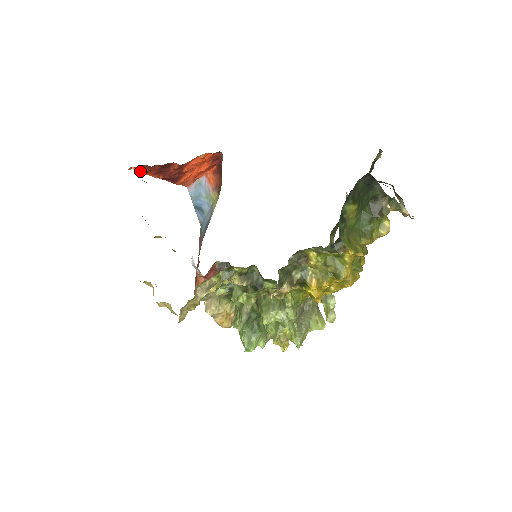
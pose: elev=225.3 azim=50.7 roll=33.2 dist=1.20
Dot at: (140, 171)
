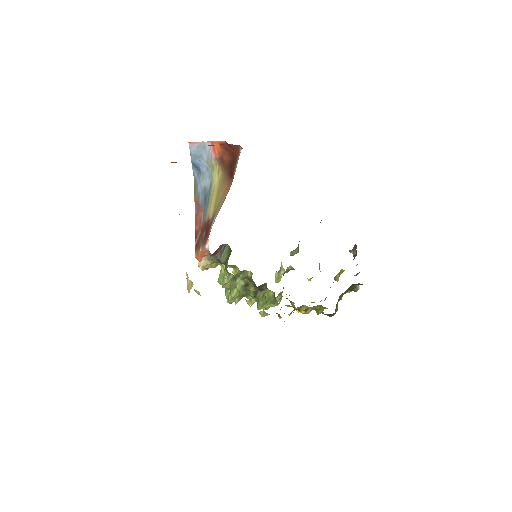
Dot at: (176, 162)
